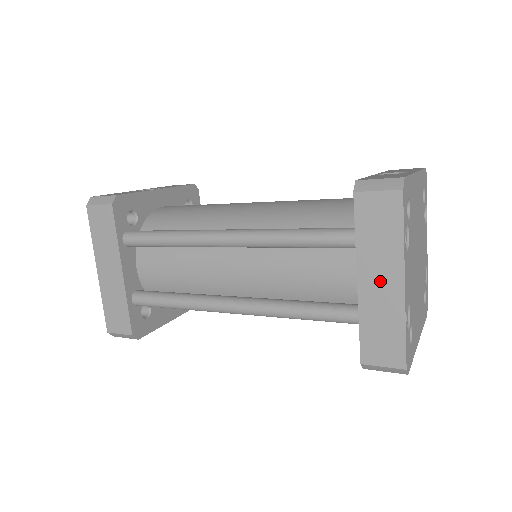
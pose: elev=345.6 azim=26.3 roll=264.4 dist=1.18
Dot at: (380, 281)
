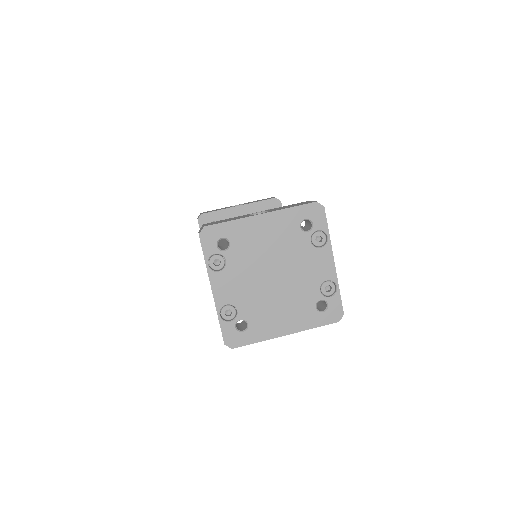
Dot at: occluded
